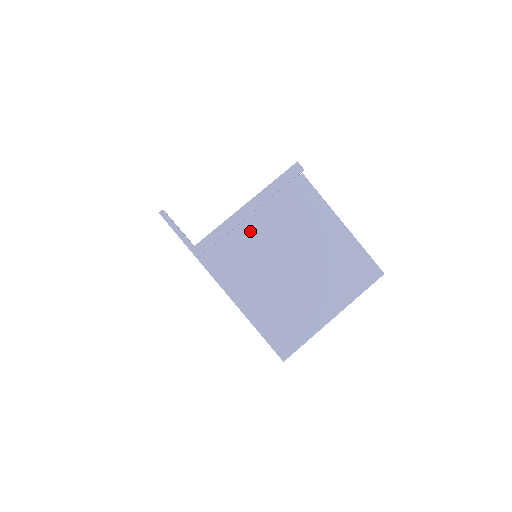
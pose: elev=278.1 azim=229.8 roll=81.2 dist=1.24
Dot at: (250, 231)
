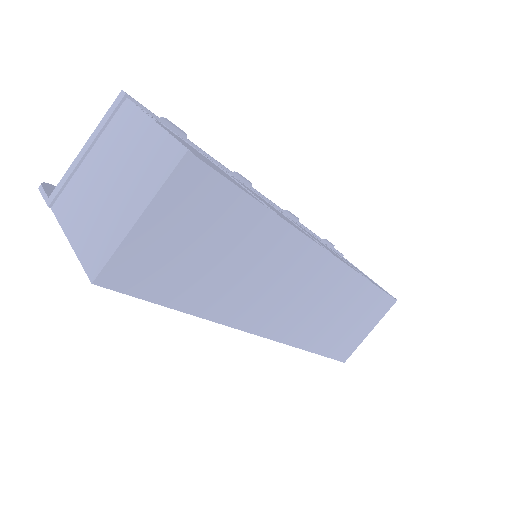
Dot at: (86, 167)
